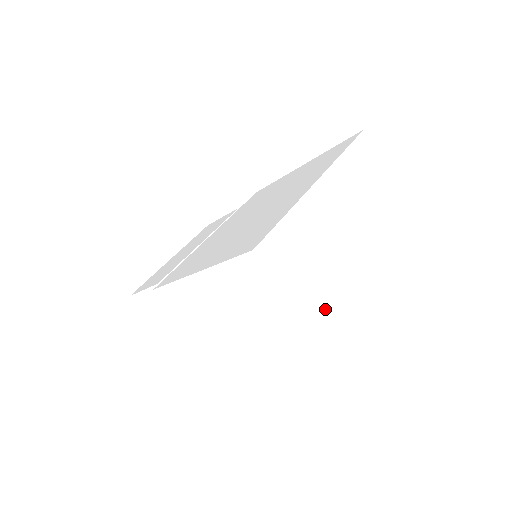
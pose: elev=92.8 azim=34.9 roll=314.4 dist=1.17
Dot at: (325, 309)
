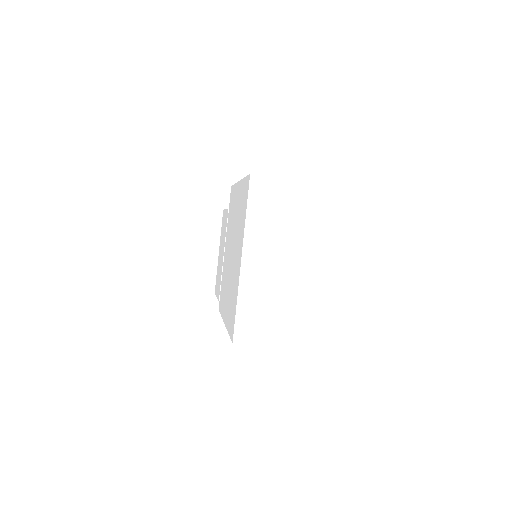
Dot at: (292, 330)
